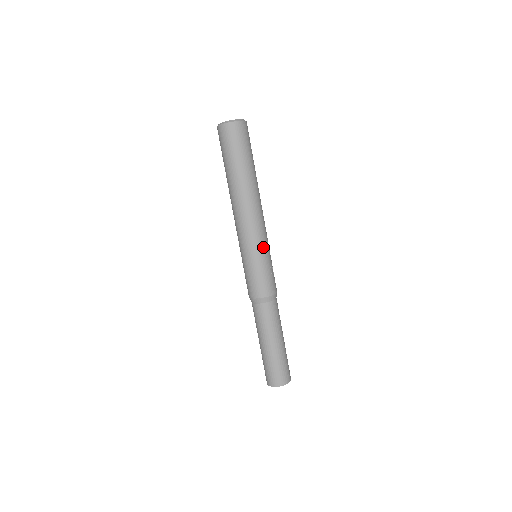
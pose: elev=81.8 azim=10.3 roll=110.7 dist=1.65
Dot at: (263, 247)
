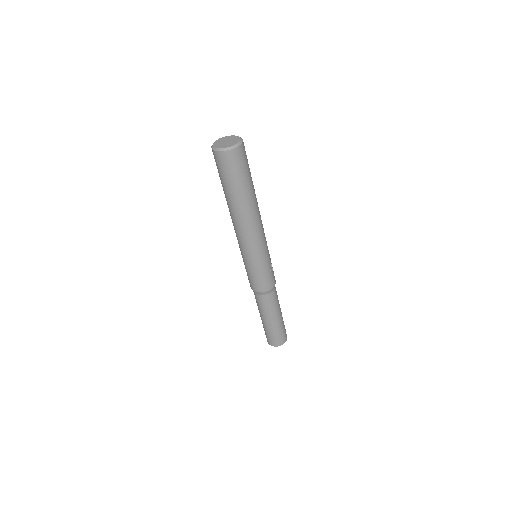
Dot at: (263, 254)
